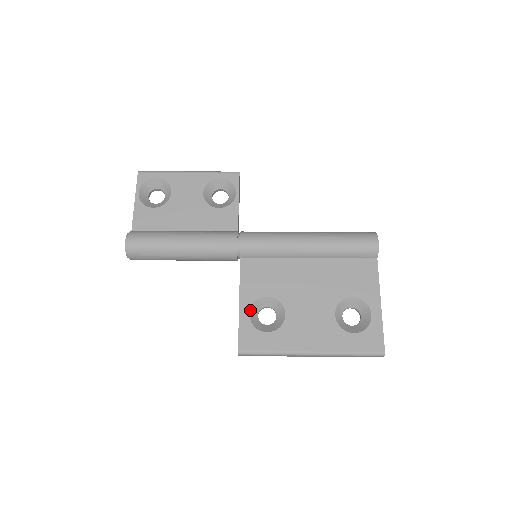
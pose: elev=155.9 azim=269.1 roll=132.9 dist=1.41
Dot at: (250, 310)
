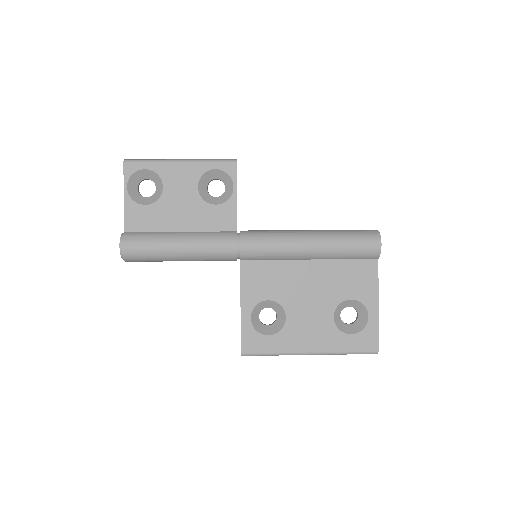
Dot at: (251, 314)
